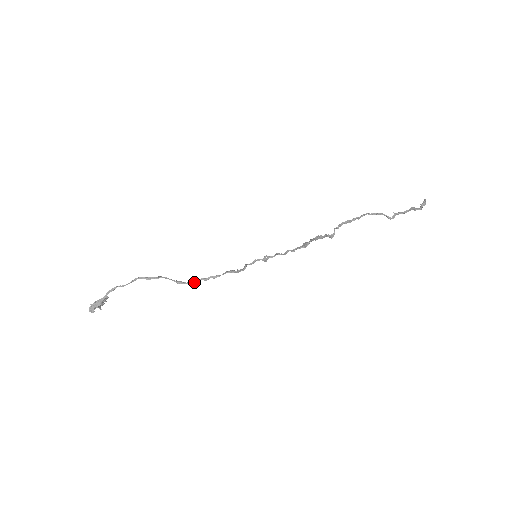
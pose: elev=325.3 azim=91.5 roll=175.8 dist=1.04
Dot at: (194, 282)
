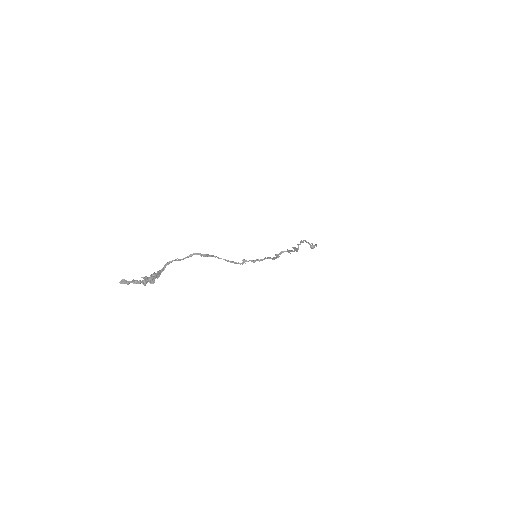
Dot at: occluded
